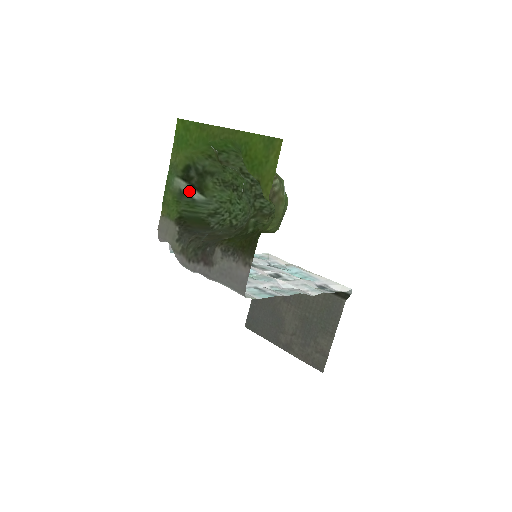
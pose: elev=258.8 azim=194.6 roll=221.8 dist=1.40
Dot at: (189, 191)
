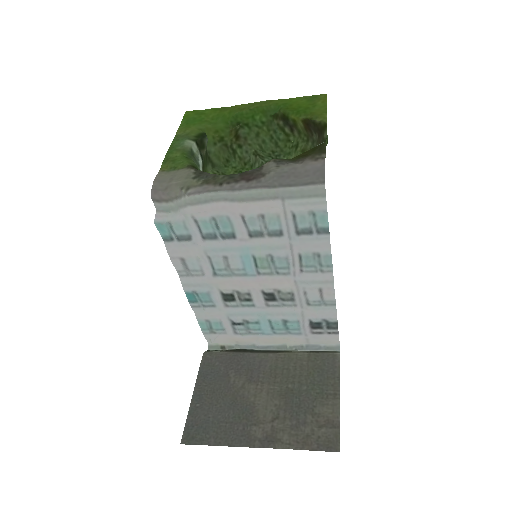
Dot at: (198, 157)
